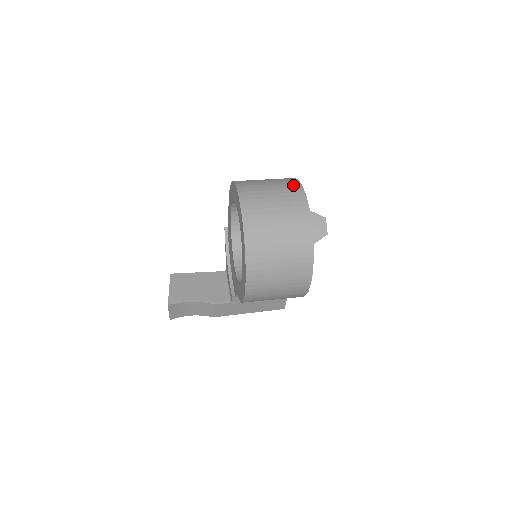
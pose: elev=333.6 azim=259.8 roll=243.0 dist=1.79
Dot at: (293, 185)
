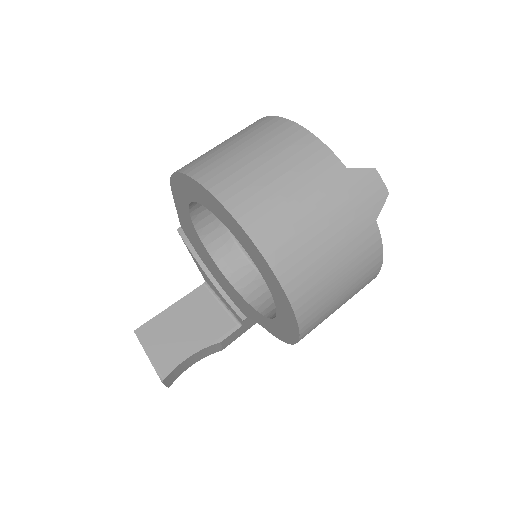
Dot at: (290, 134)
